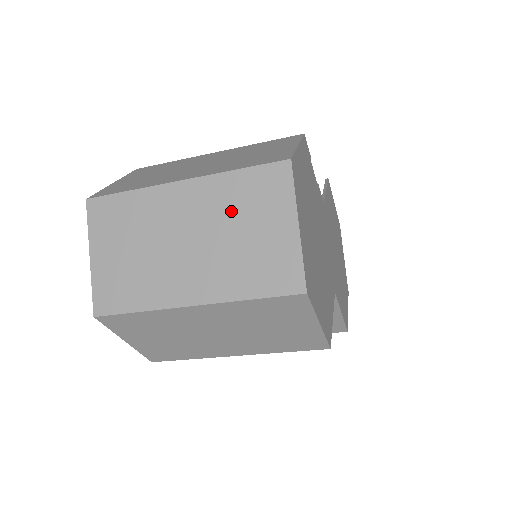
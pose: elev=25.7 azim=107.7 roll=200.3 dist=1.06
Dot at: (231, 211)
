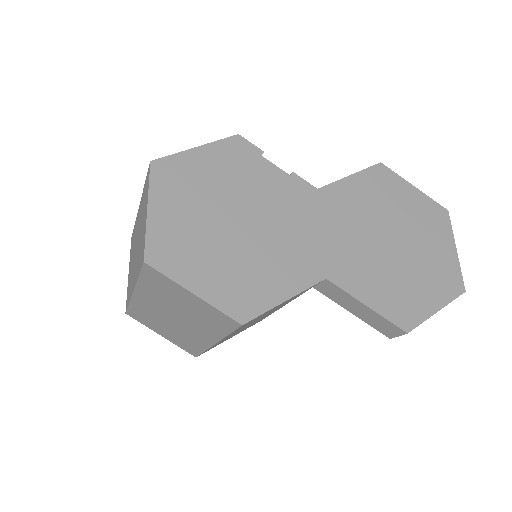
Dot at: occluded
